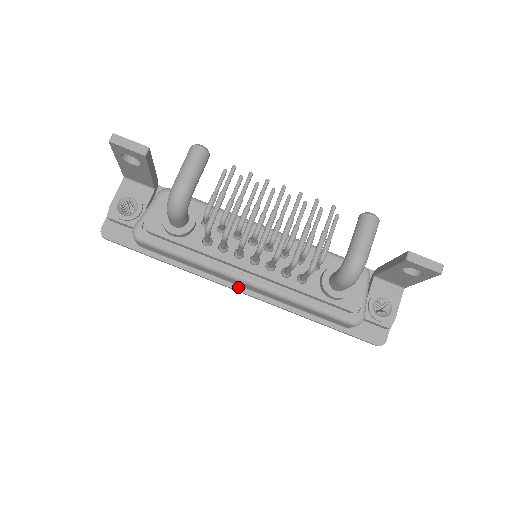
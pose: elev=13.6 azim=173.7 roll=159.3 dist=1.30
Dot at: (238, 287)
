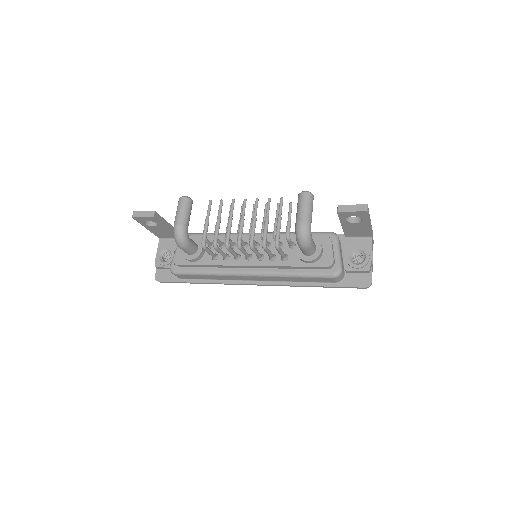
Dot at: (250, 282)
